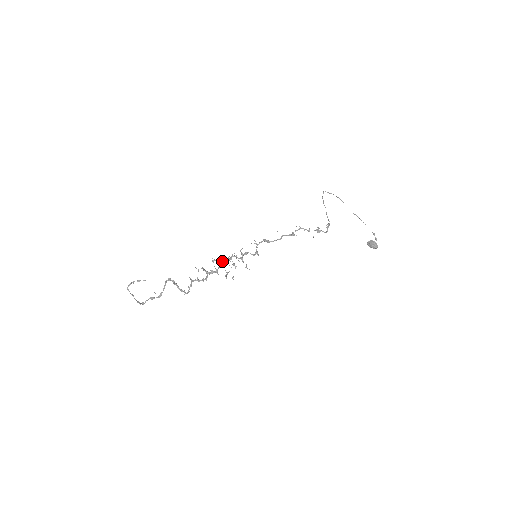
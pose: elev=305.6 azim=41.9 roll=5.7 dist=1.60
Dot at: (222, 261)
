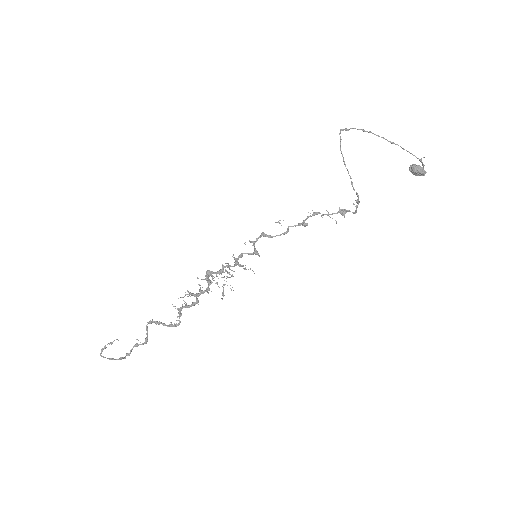
Dot at: occluded
